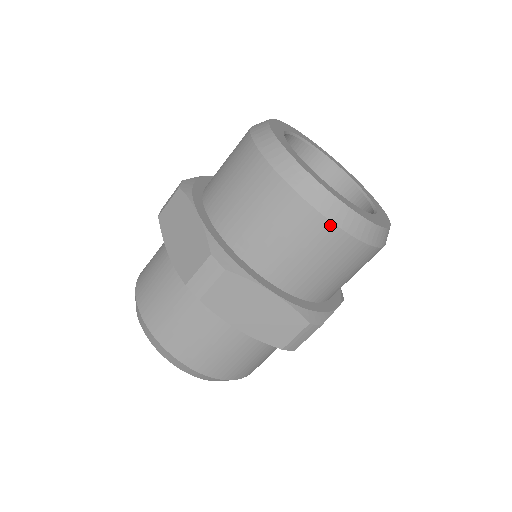
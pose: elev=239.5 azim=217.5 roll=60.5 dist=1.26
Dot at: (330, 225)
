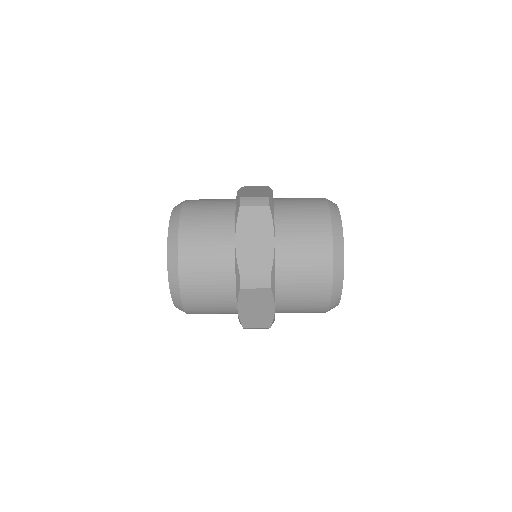
Dot at: (331, 241)
